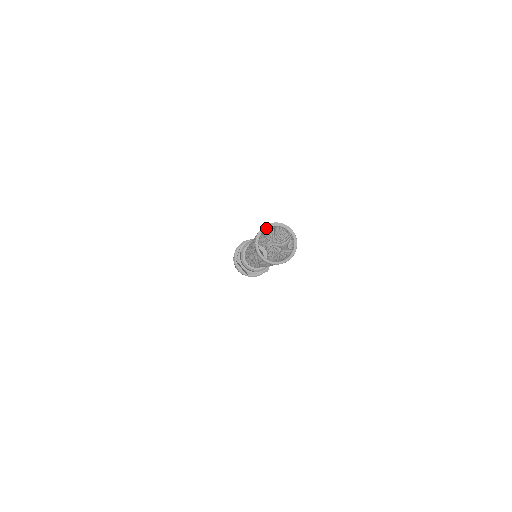
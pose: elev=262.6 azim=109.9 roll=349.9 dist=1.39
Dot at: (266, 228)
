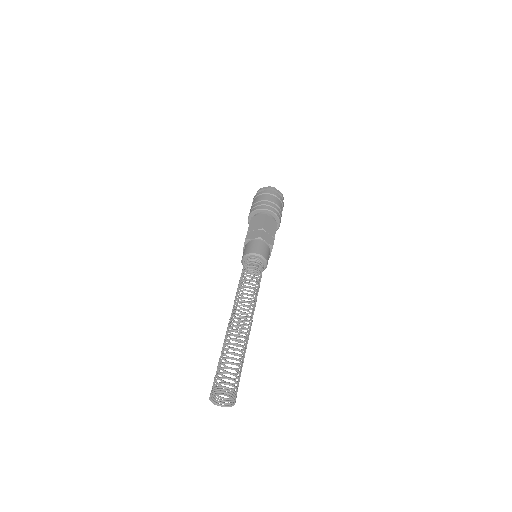
Dot at: occluded
